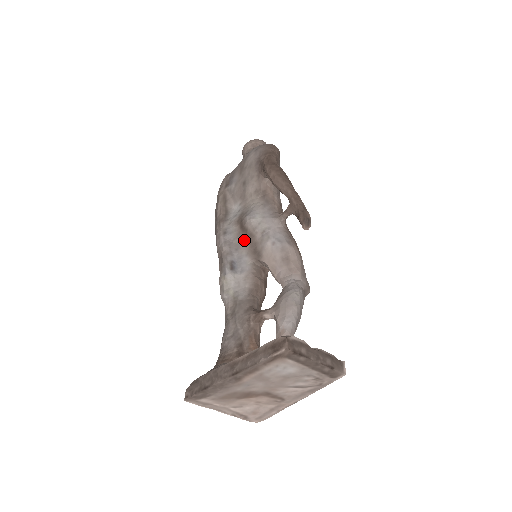
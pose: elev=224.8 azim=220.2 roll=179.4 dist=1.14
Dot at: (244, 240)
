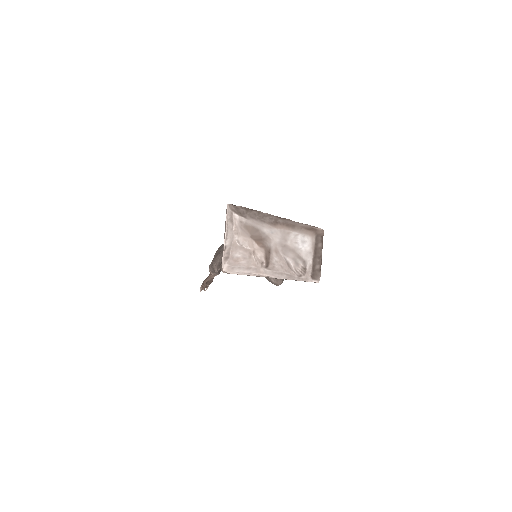
Dot at: occluded
